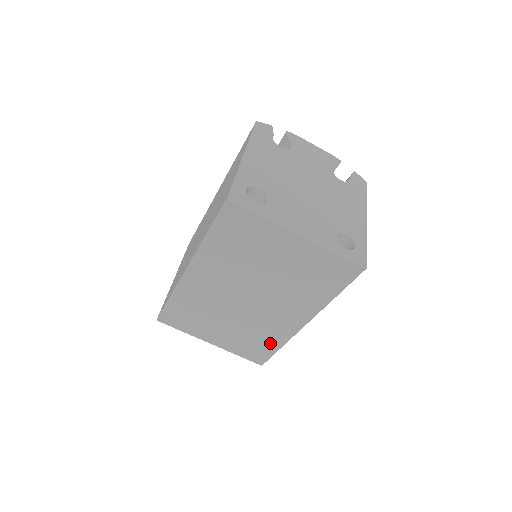
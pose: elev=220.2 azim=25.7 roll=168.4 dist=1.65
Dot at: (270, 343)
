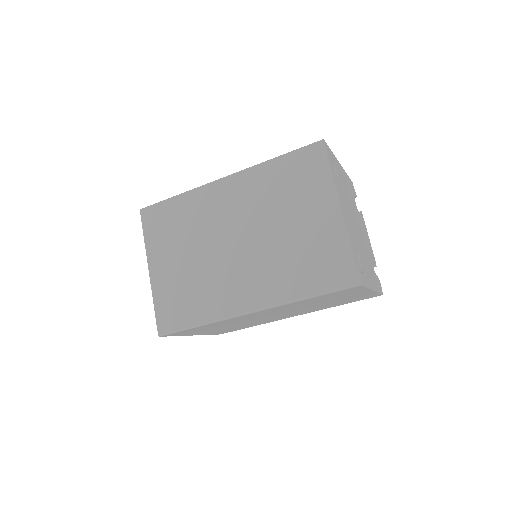
Dot at: (198, 311)
